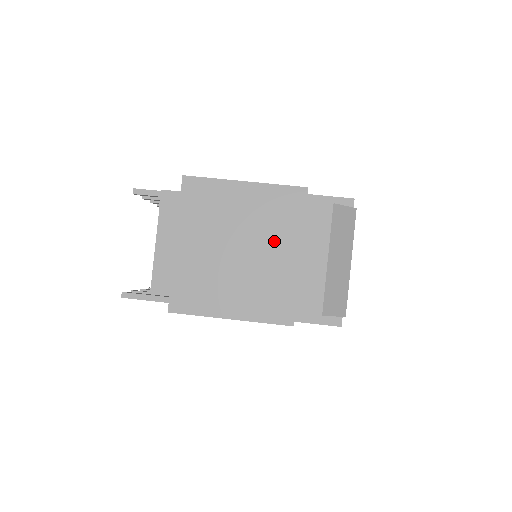
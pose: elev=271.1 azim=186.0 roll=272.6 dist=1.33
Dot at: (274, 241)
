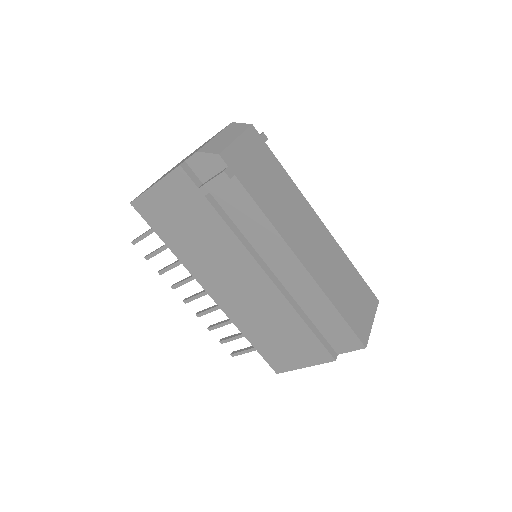
Dot at: occluded
